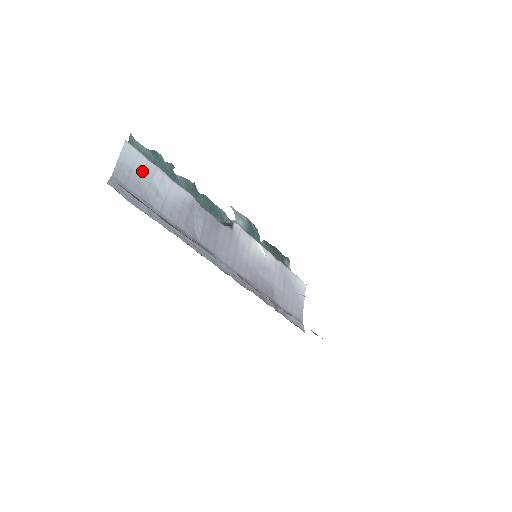
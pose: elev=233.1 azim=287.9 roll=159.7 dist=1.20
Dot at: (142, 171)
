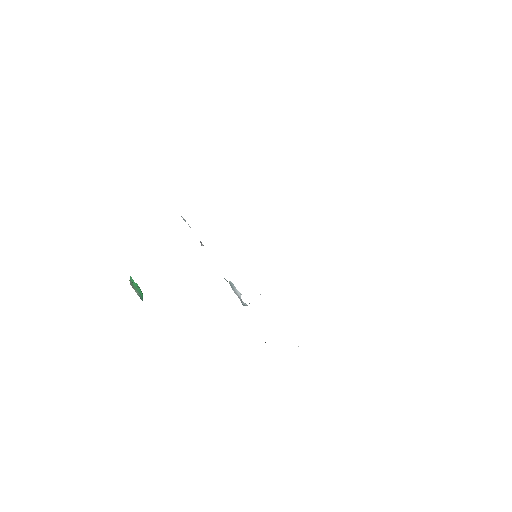
Dot at: occluded
